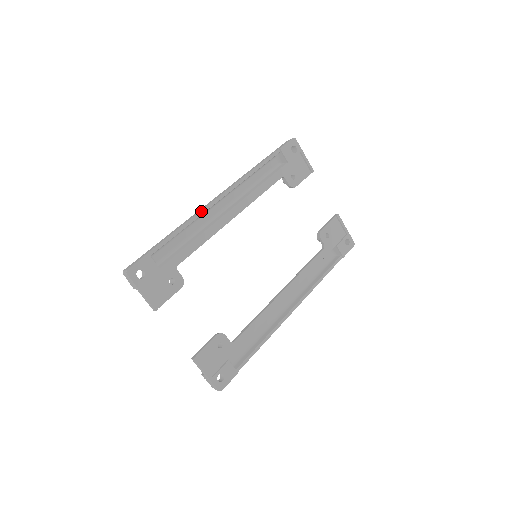
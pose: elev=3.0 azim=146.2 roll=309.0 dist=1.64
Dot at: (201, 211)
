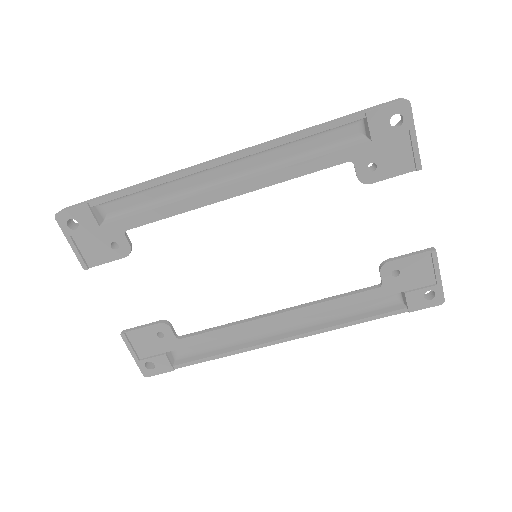
Dot at: (181, 173)
